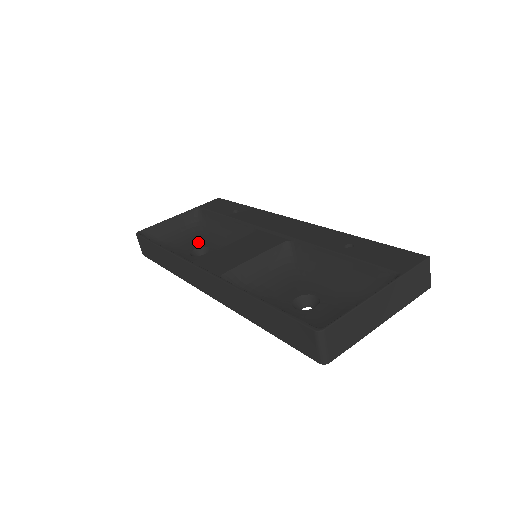
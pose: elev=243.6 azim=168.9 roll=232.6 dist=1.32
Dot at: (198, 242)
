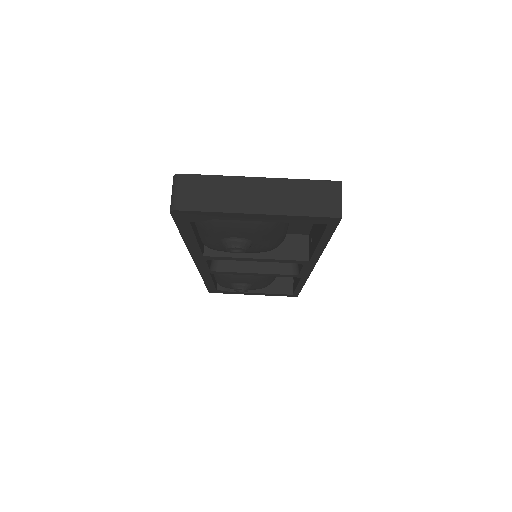
Dot at: occluded
